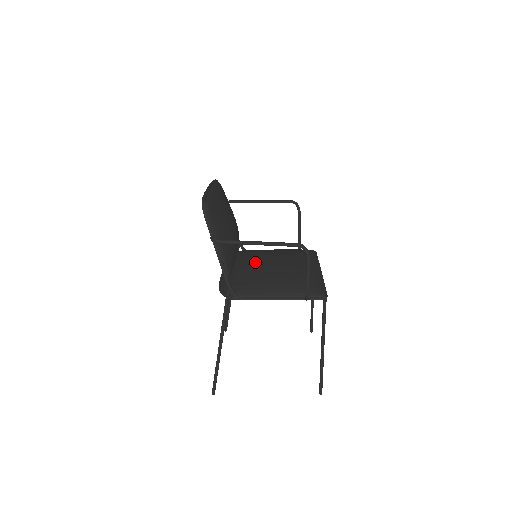
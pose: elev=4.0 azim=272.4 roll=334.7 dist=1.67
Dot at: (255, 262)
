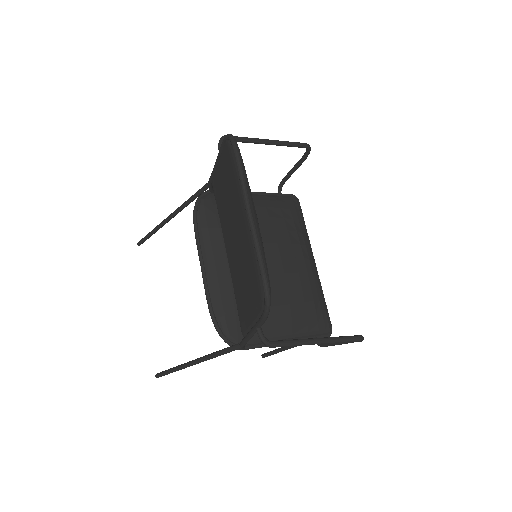
Dot at: occluded
